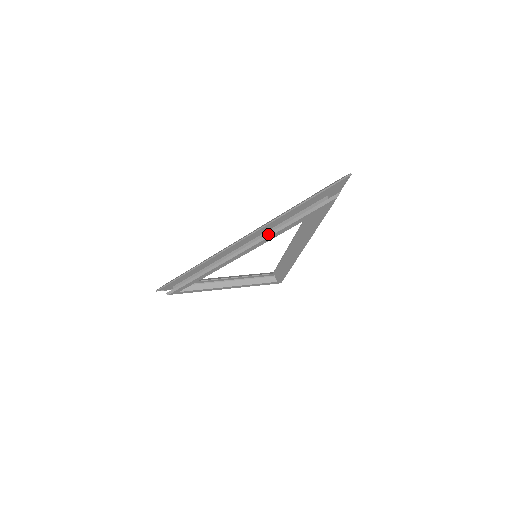
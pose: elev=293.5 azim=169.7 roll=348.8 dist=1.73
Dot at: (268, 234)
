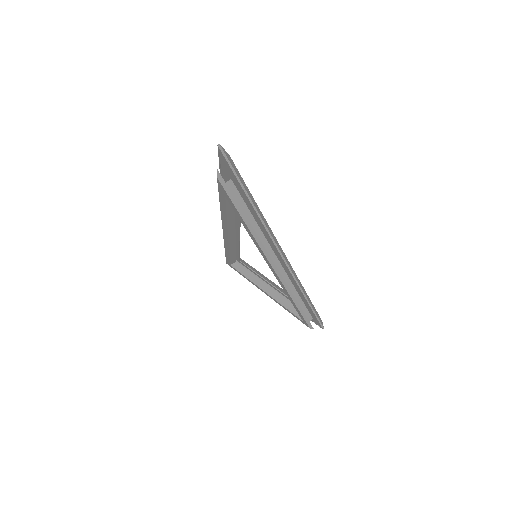
Dot at: occluded
